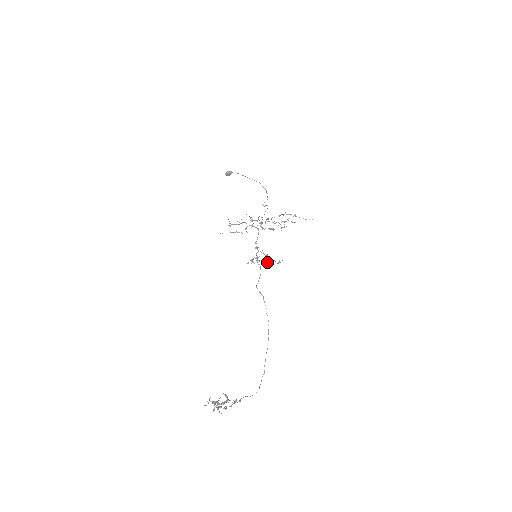
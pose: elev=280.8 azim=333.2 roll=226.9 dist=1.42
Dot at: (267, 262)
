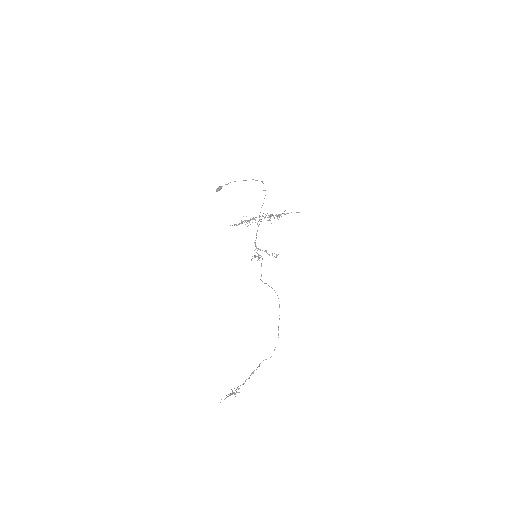
Dot at: (268, 254)
